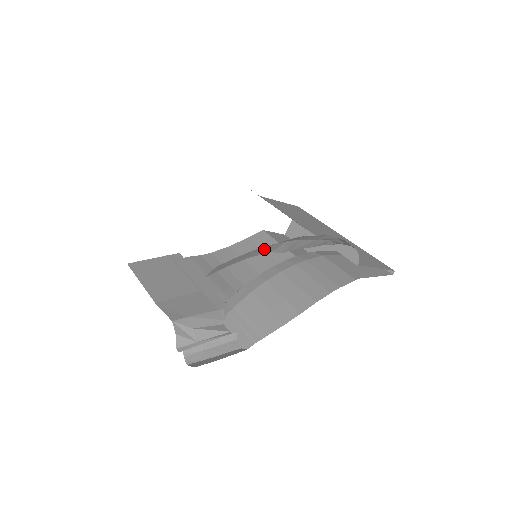
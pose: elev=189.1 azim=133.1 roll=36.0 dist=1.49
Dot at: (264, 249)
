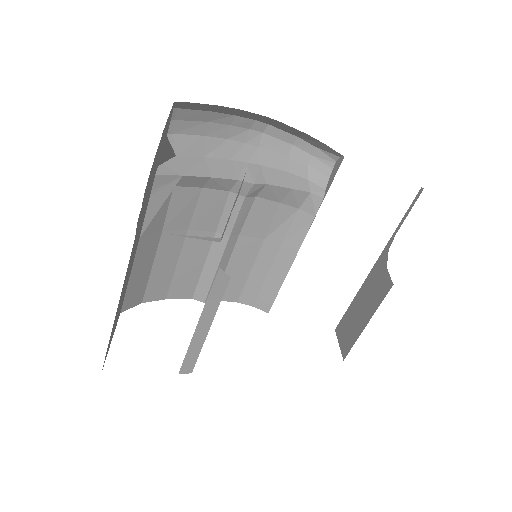
Dot at: (222, 167)
